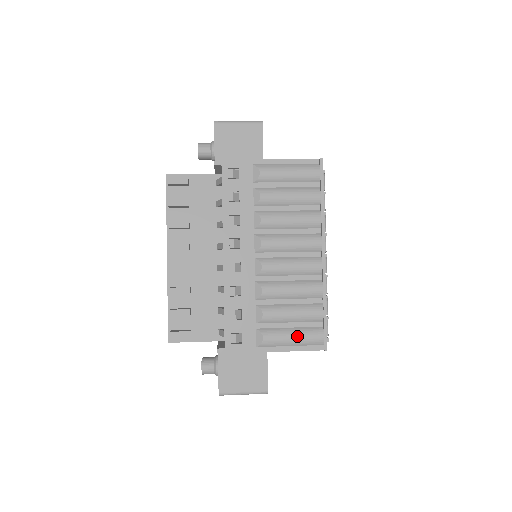
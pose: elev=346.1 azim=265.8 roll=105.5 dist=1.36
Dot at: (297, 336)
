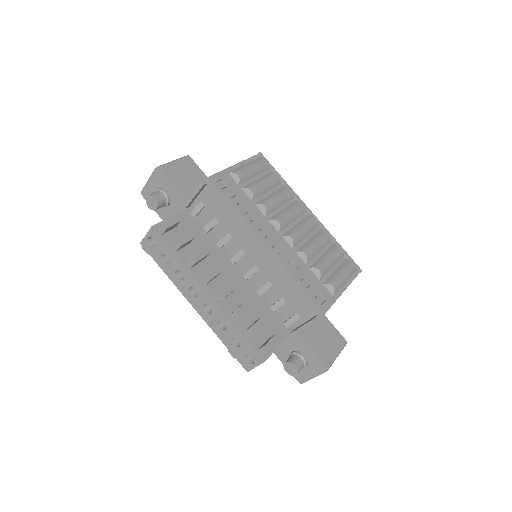
Dot at: (344, 272)
